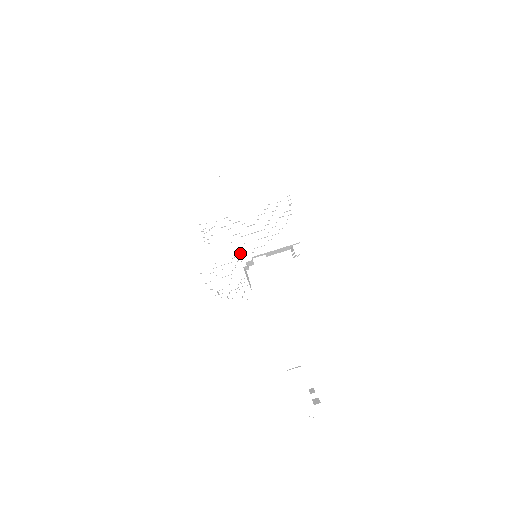
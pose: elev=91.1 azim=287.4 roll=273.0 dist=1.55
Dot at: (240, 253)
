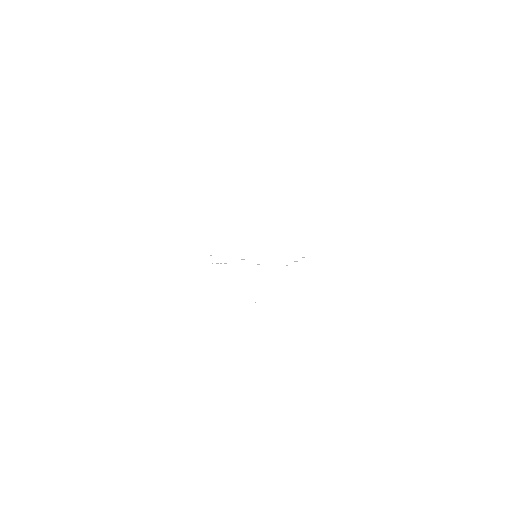
Dot at: occluded
